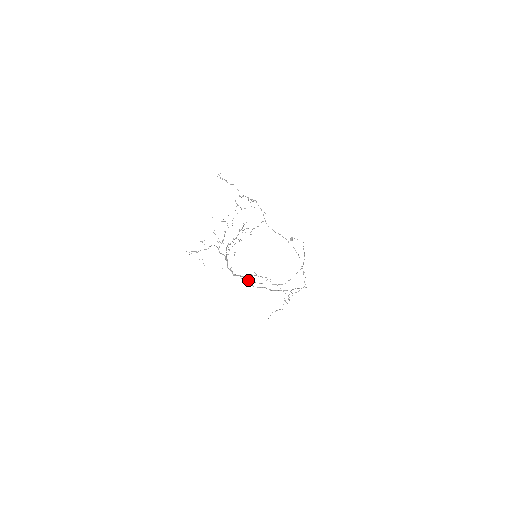
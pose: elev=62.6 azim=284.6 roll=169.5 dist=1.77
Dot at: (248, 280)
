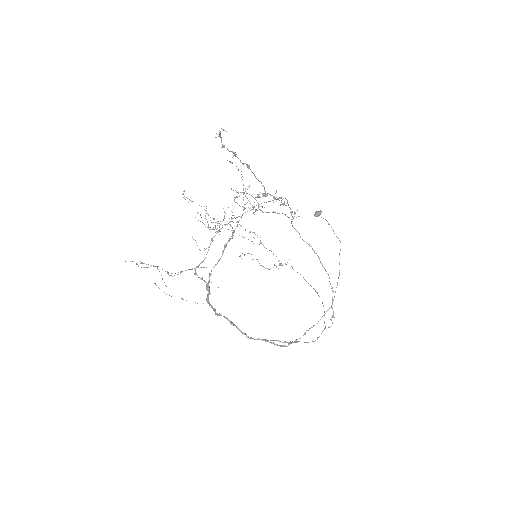
Dot at: (242, 333)
